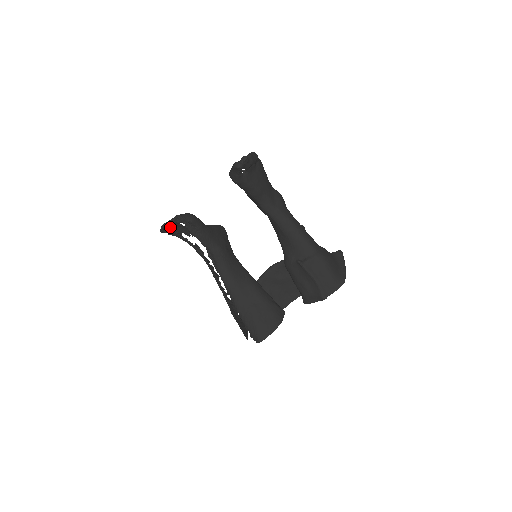
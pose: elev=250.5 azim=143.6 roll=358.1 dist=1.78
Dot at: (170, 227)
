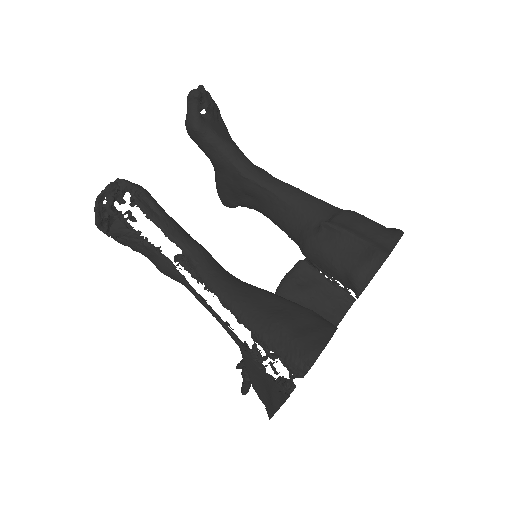
Dot at: (109, 202)
